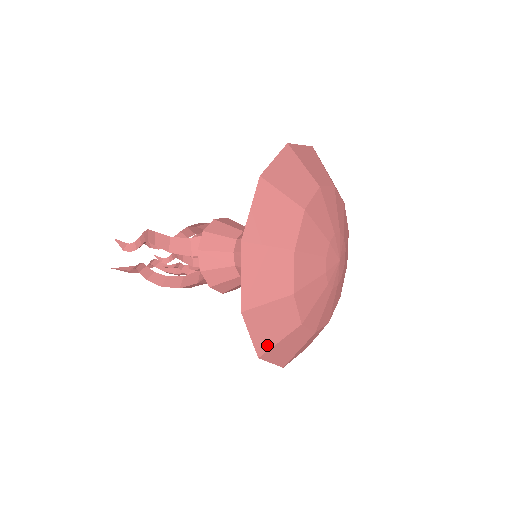
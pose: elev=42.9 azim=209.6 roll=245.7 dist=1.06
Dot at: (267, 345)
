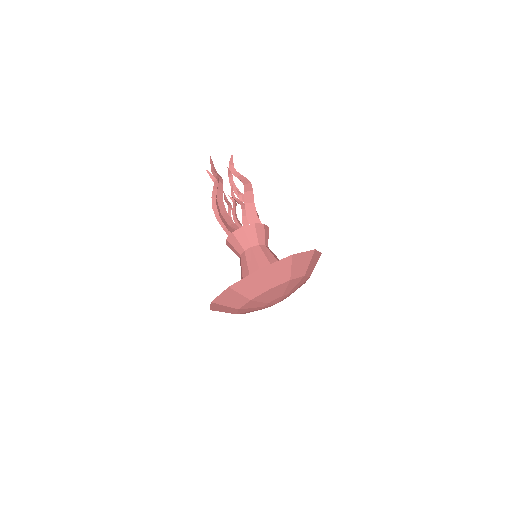
Dot at: occluded
